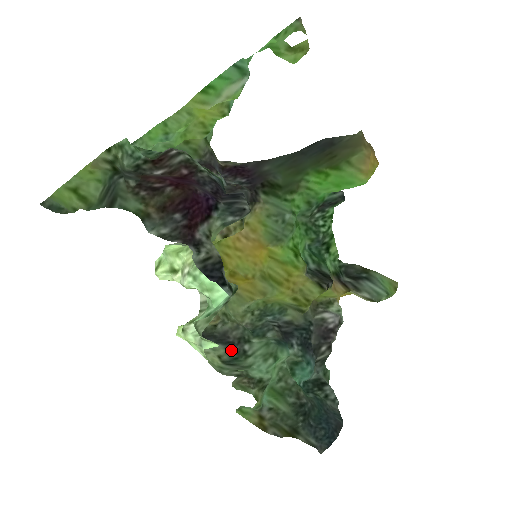
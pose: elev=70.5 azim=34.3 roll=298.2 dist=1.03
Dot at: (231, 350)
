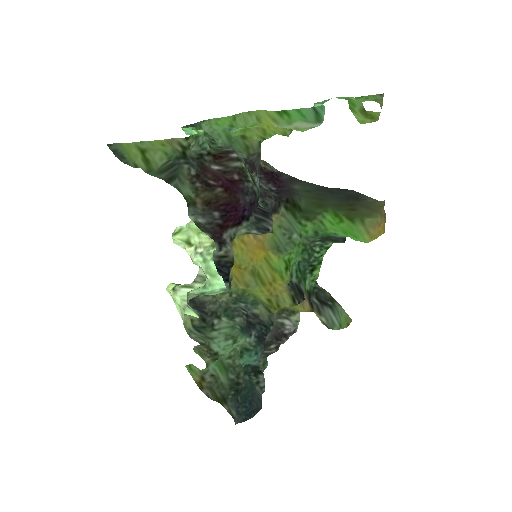
Dot at: (203, 319)
